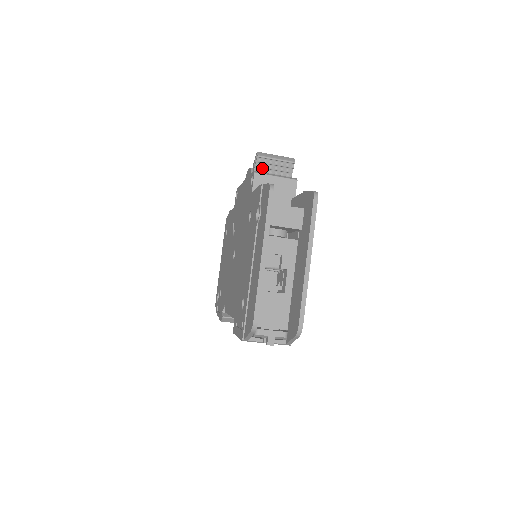
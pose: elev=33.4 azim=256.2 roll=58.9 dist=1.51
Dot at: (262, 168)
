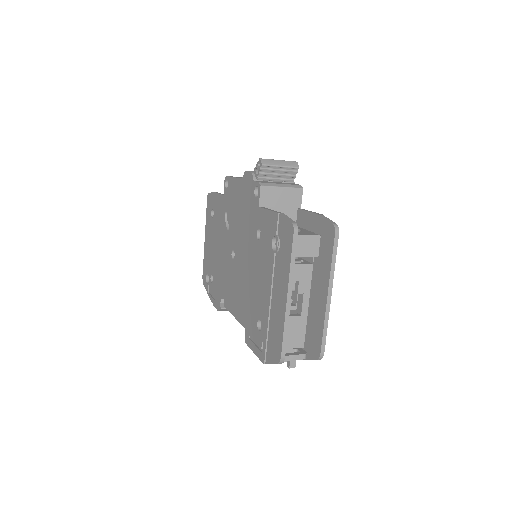
Dot at: (265, 175)
